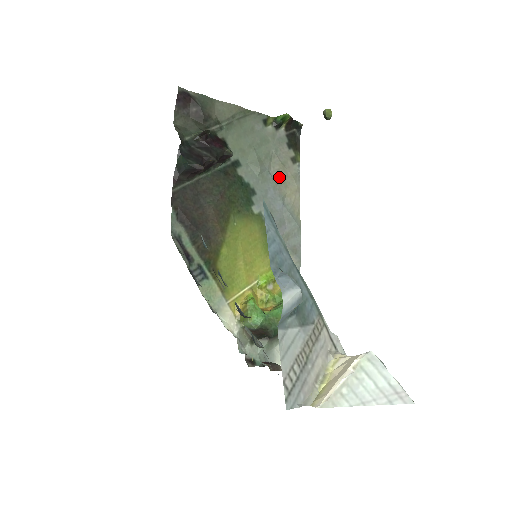
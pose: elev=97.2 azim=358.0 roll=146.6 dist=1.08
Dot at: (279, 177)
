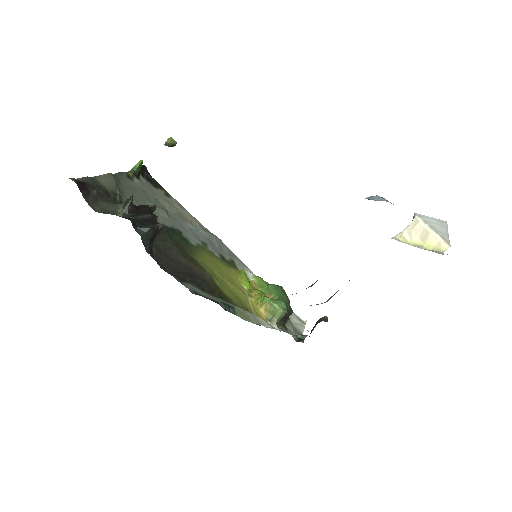
Dot at: (175, 212)
